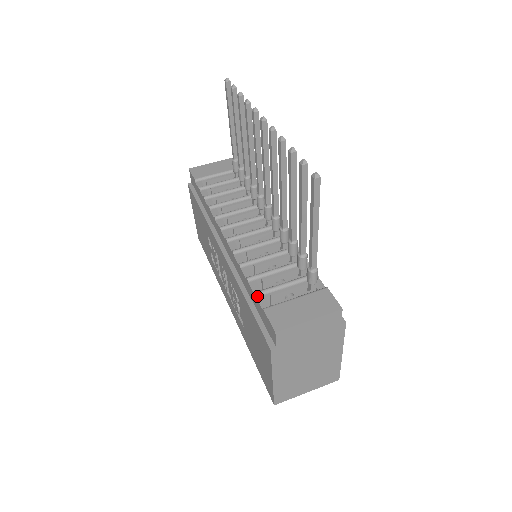
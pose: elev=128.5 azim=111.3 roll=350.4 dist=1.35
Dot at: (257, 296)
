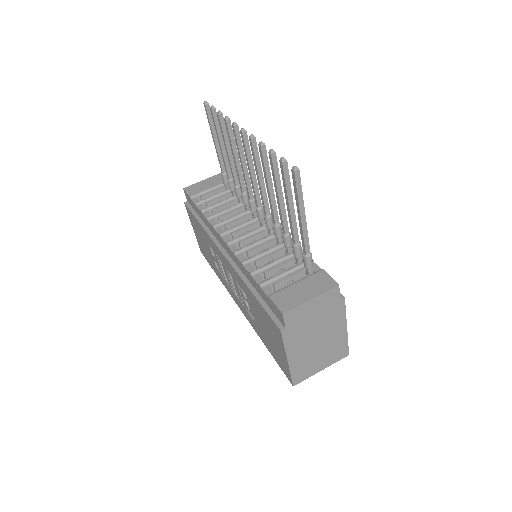
Dot at: (262, 286)
